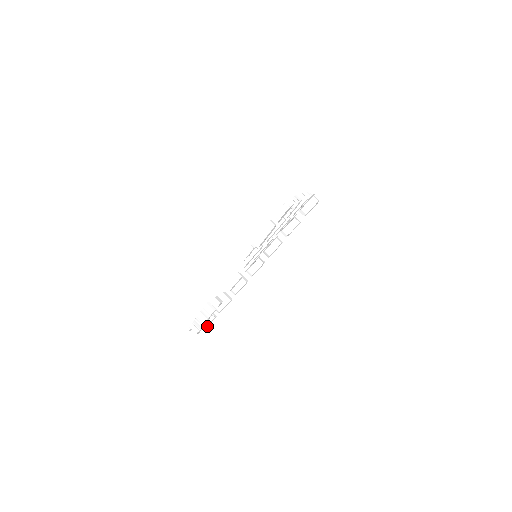
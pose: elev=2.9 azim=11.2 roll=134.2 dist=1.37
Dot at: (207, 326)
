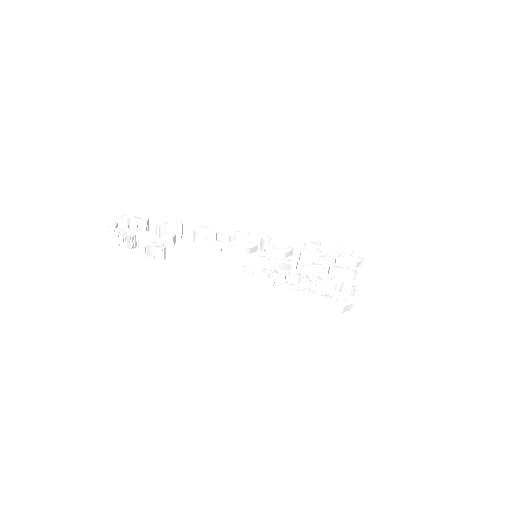
Dot at: (129, 227)
